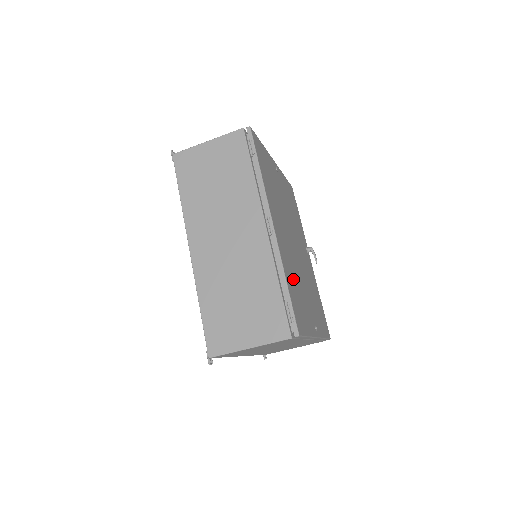
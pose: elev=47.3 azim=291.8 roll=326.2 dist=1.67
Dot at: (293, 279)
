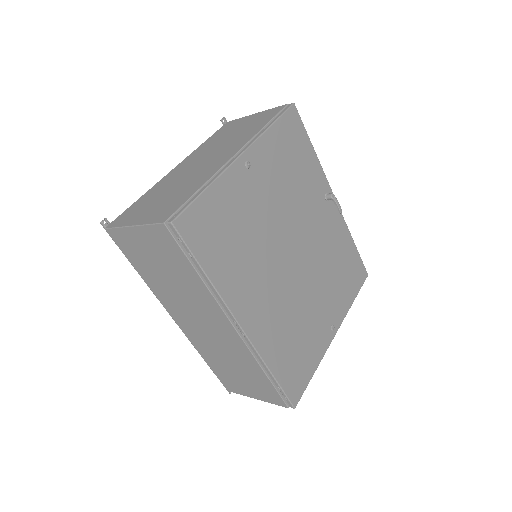
Dot at: (287, 339)
